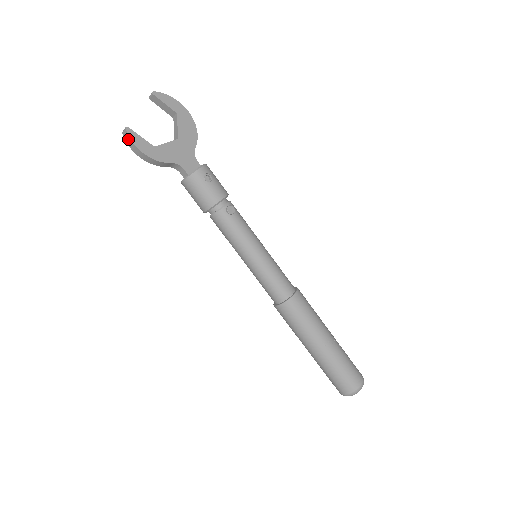
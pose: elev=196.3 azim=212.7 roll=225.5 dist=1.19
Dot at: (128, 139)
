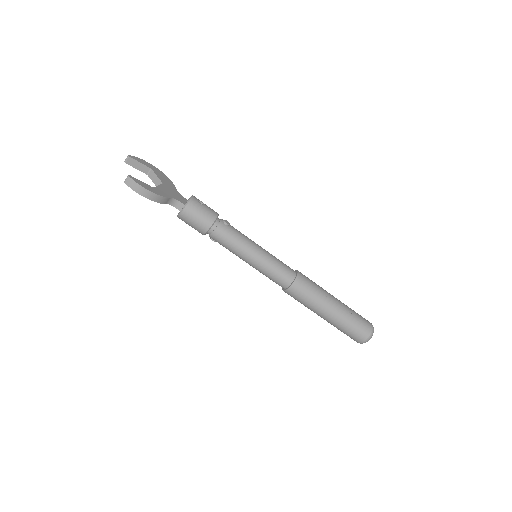
Dot at: (133, 184)
